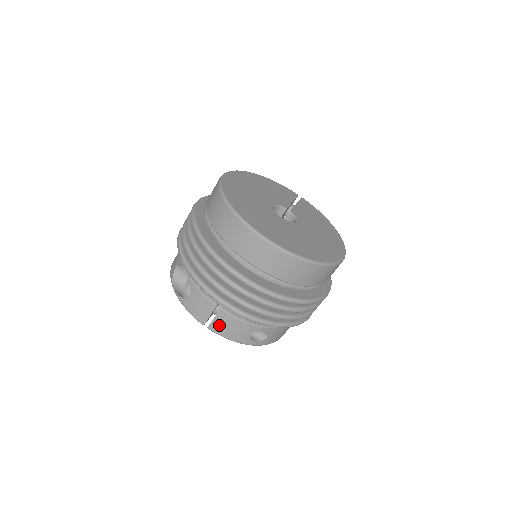
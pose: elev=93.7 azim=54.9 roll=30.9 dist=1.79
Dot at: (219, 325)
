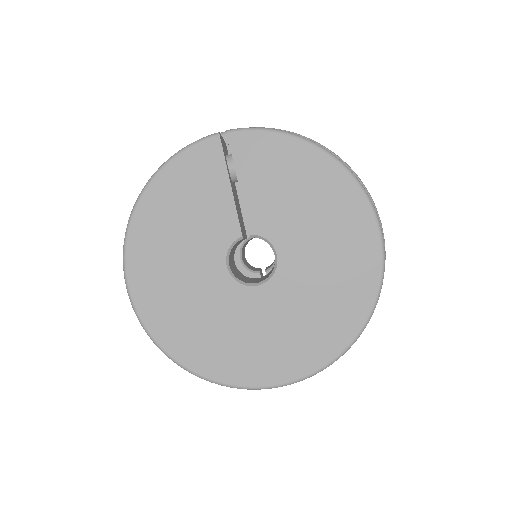
Dot at: occluded
